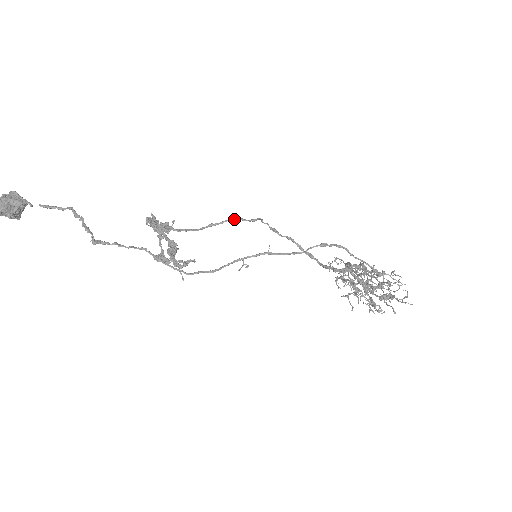
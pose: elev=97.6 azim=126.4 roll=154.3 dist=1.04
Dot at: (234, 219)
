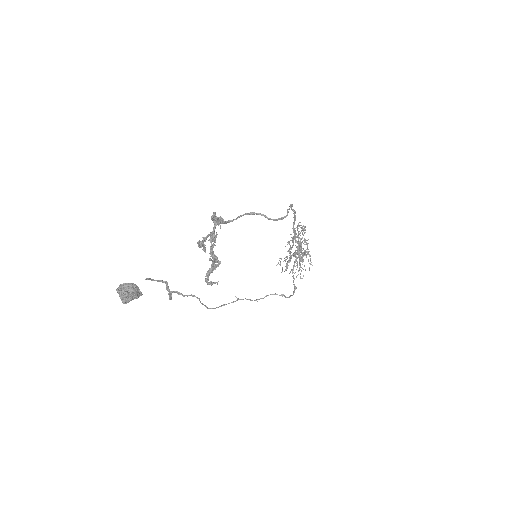
Dot at: occluded
